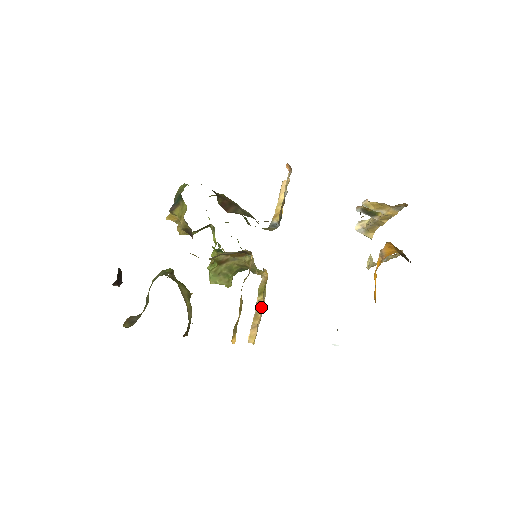
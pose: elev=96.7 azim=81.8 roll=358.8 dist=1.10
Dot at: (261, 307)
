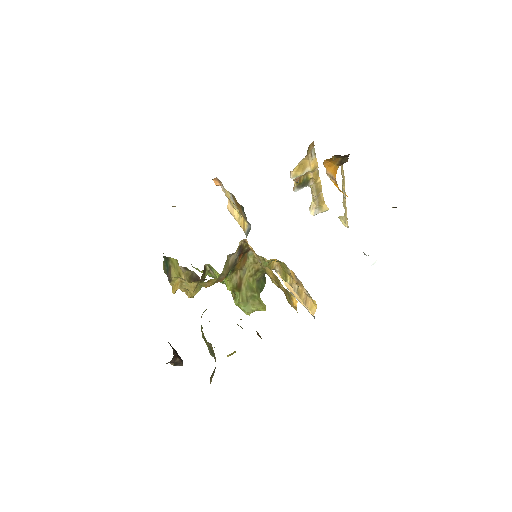
Dot at: (295, 281)
